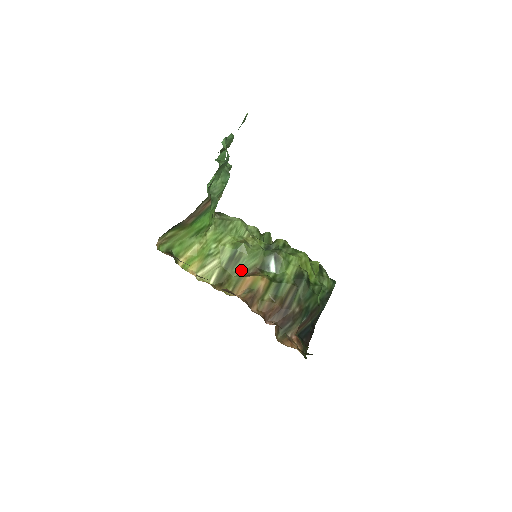
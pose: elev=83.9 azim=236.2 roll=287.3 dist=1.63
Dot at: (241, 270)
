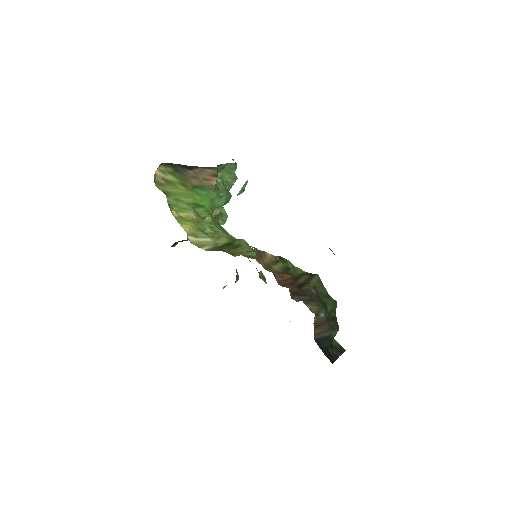
Dot at: occluded
